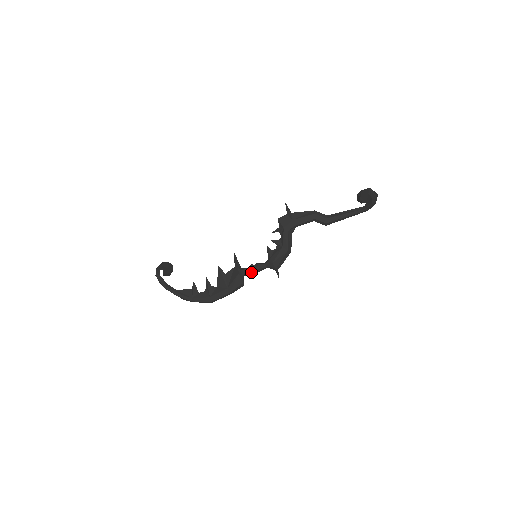
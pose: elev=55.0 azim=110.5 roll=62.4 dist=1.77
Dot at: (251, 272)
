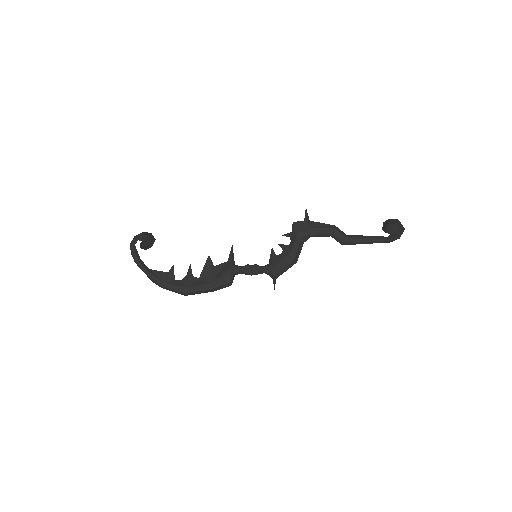
Dot at: (245, 272)
